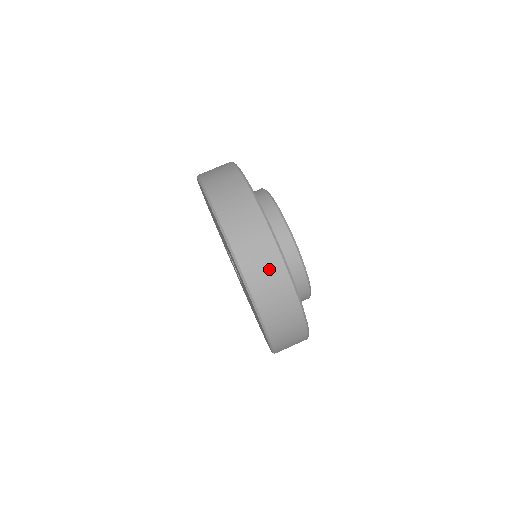
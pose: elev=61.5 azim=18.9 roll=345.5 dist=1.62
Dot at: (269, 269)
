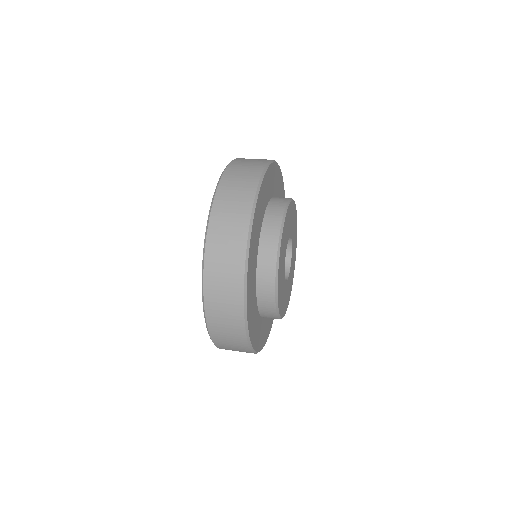
Dot at: (234, 344)
